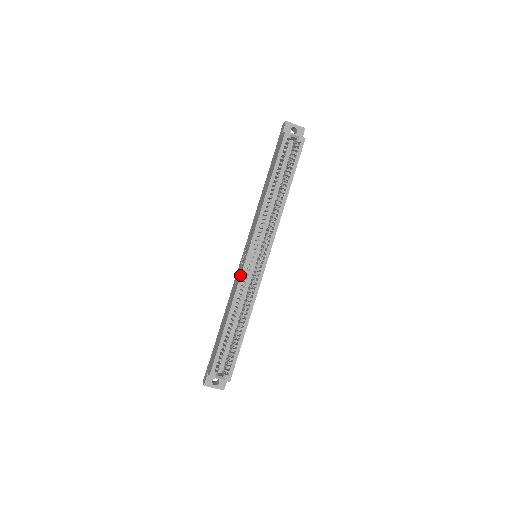
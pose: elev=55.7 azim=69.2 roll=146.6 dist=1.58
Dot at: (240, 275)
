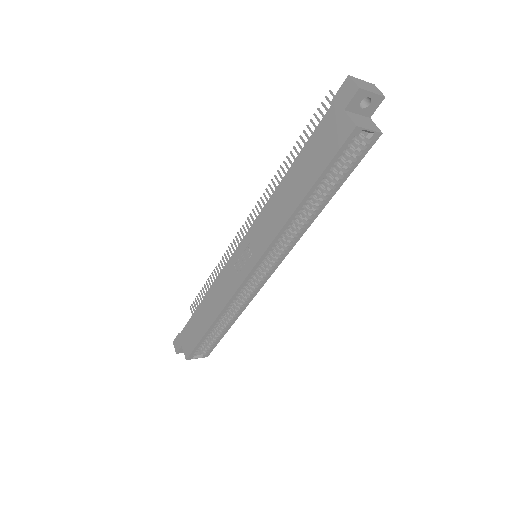
Dot at: (235, 291)
